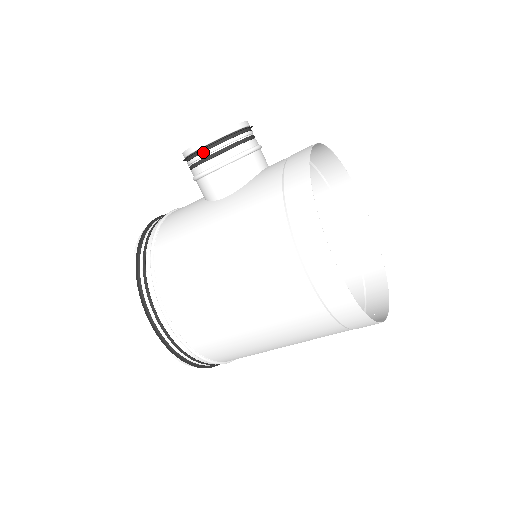
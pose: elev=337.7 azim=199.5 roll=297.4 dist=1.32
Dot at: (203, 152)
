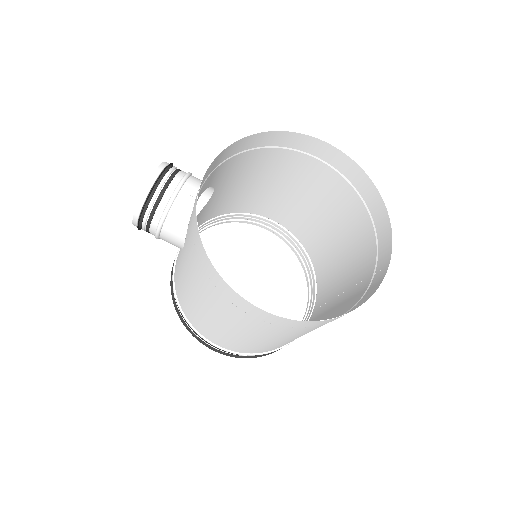
Dot at: (141, 226)
